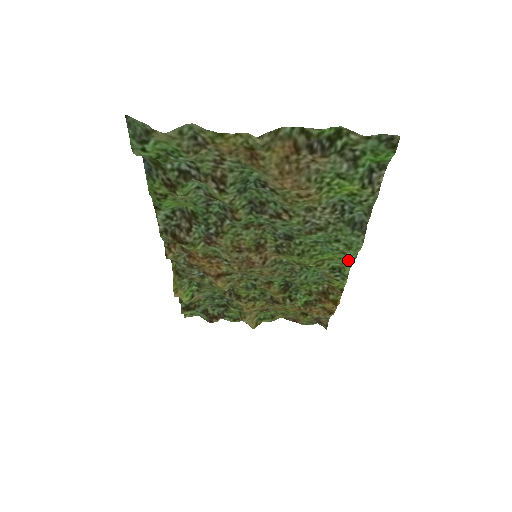
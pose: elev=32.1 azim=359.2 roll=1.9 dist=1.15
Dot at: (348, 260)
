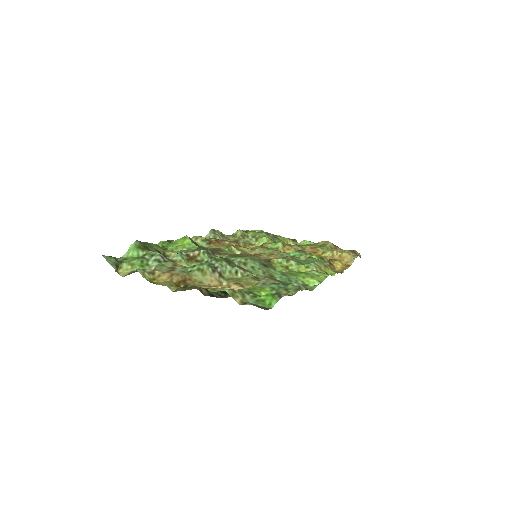
Dot at: (319, 279)
